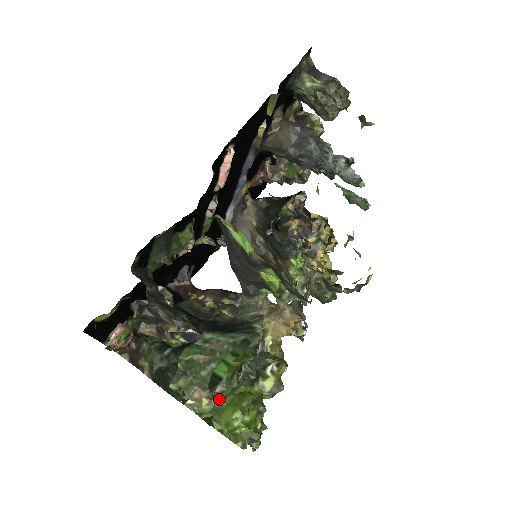
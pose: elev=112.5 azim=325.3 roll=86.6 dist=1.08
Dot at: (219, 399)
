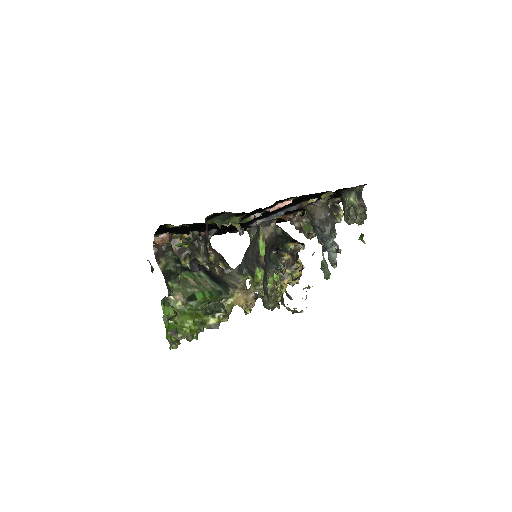
Dot at: (187, 308)
